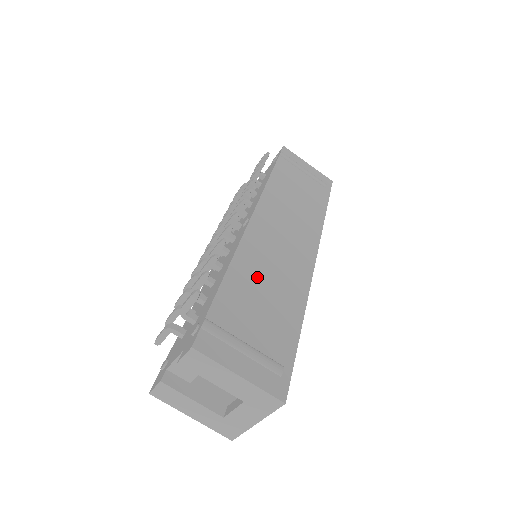
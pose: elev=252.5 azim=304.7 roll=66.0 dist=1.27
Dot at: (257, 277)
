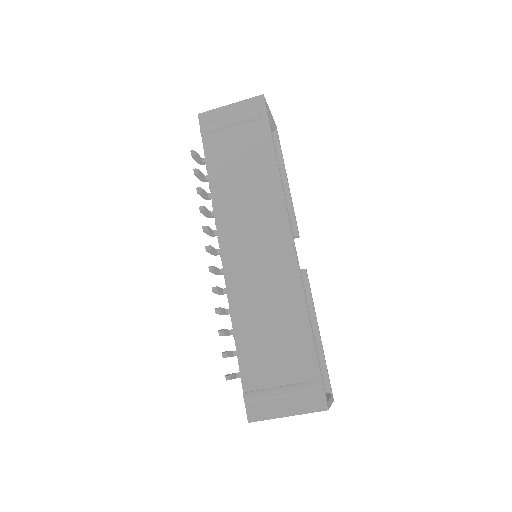
Dot at: (256, 317)
